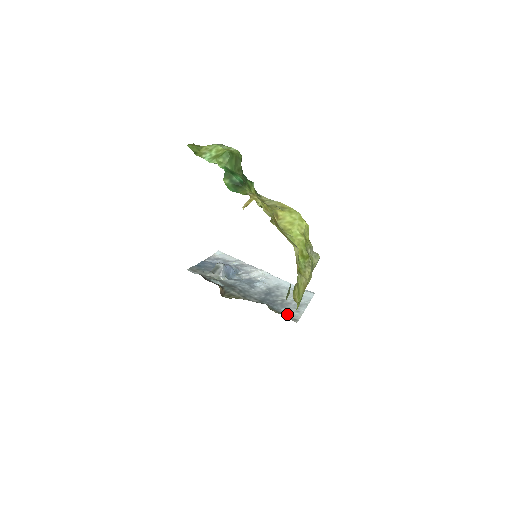
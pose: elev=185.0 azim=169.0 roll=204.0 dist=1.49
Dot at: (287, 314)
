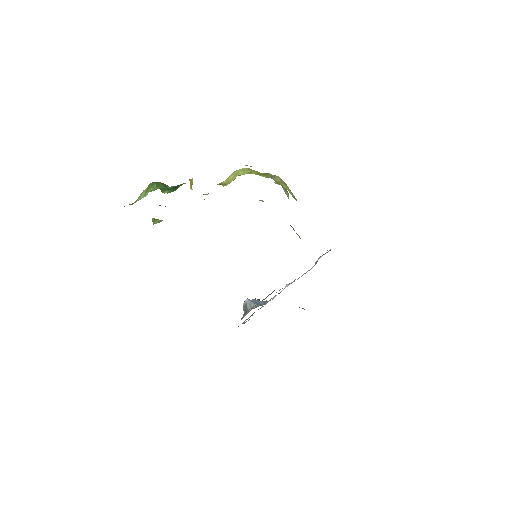
Dot at: occluded
